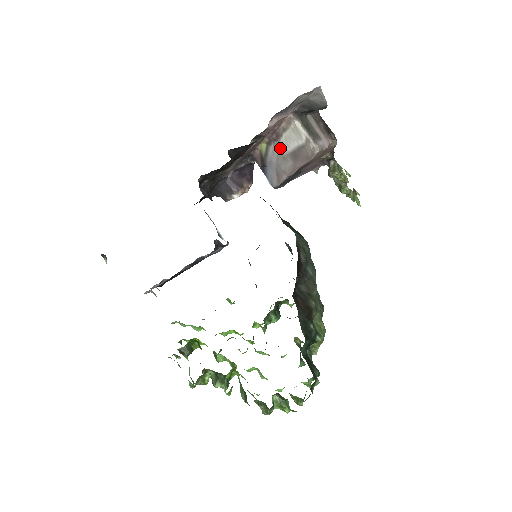
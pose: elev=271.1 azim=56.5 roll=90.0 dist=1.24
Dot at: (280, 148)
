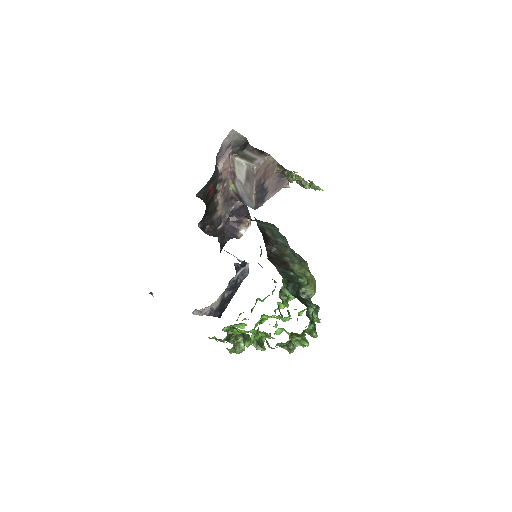
Dot at: (240, 181)
